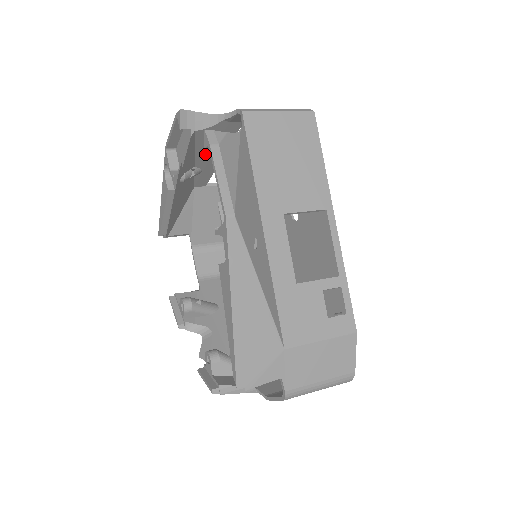
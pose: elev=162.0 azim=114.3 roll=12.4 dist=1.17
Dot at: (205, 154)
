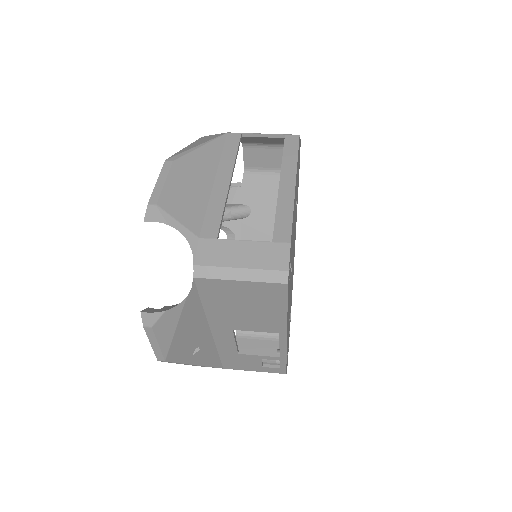
Dot at: (205, 188)
